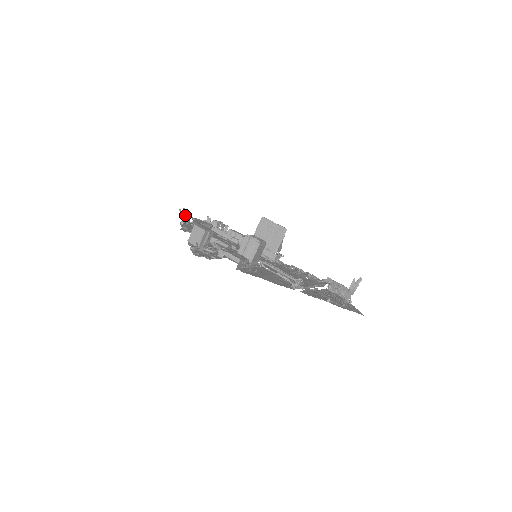
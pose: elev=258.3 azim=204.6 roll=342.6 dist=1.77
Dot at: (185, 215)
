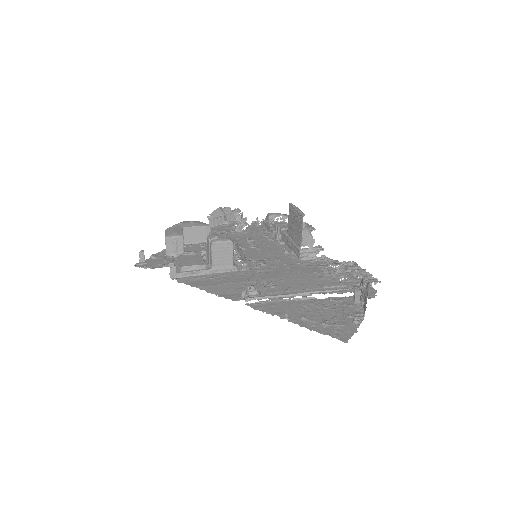
Dot at: (211, 216)
